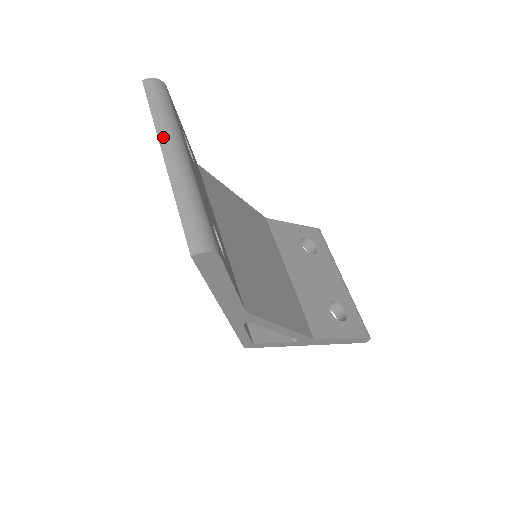
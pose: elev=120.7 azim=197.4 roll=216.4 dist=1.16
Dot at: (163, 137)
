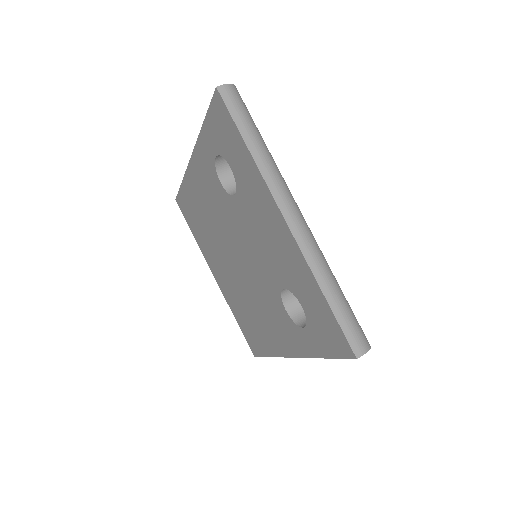
Dot at: (276, 190)
